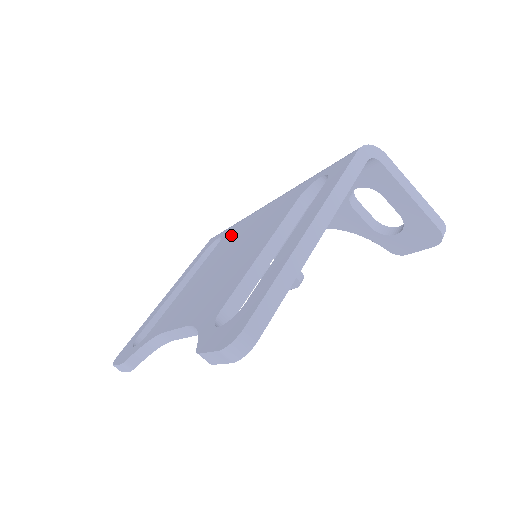
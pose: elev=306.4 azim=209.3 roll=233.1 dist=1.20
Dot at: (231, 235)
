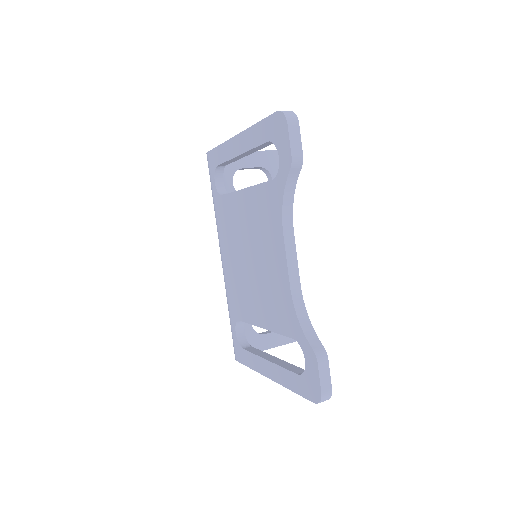
Dot at: (235, 296)
